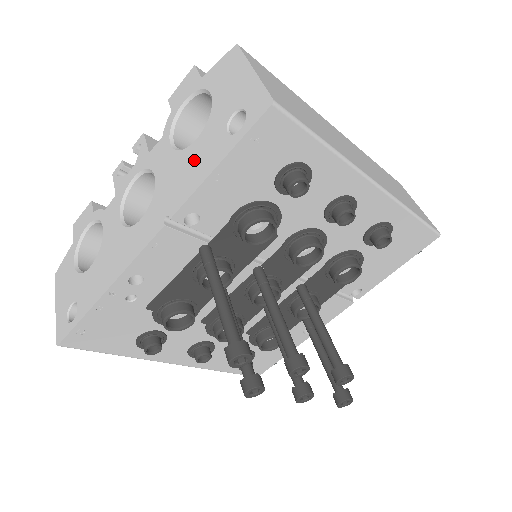
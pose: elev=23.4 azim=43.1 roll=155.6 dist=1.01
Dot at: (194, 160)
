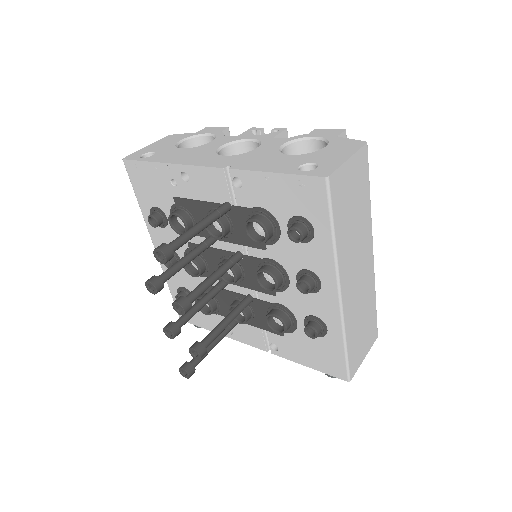
Dot at: (274, 160)
